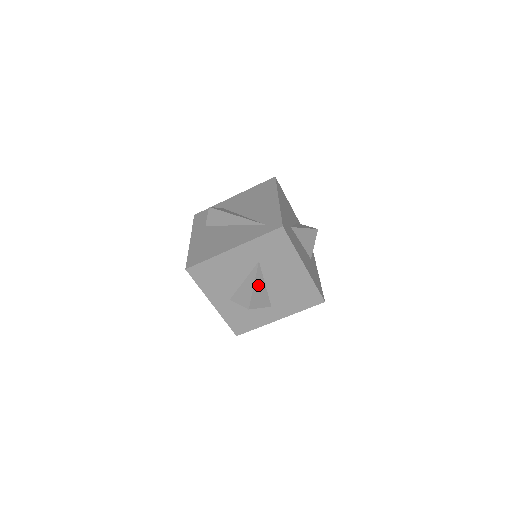
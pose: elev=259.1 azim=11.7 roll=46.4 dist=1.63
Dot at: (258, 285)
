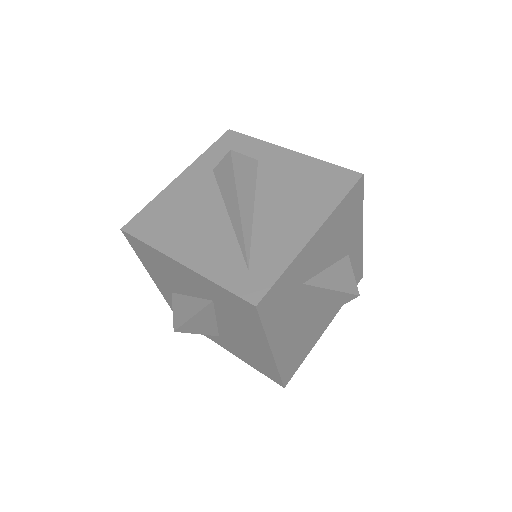
Dot at: (202, 317)
